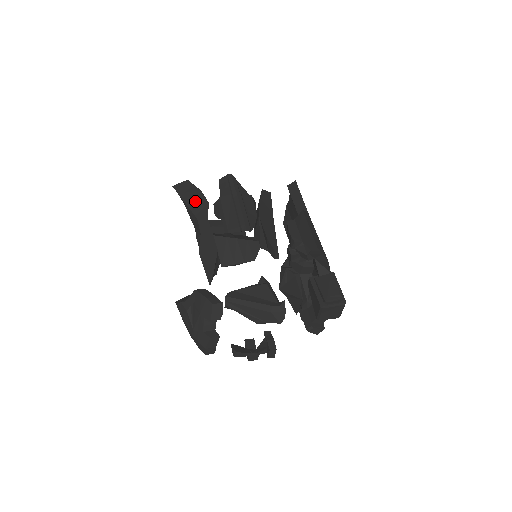
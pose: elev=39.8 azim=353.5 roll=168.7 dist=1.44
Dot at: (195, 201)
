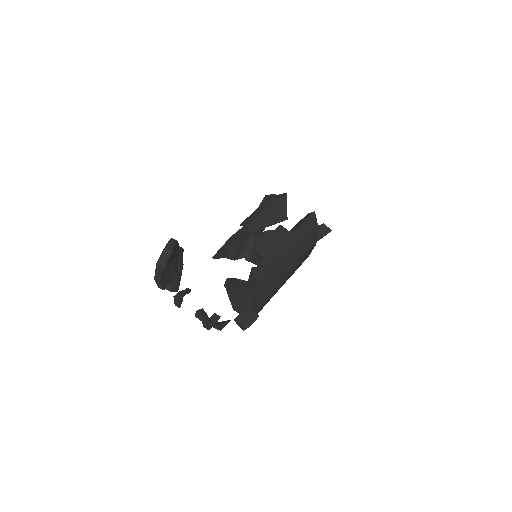
Dot at: occluded
